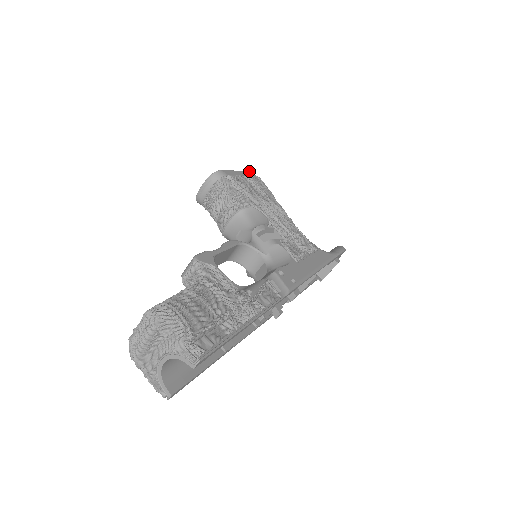
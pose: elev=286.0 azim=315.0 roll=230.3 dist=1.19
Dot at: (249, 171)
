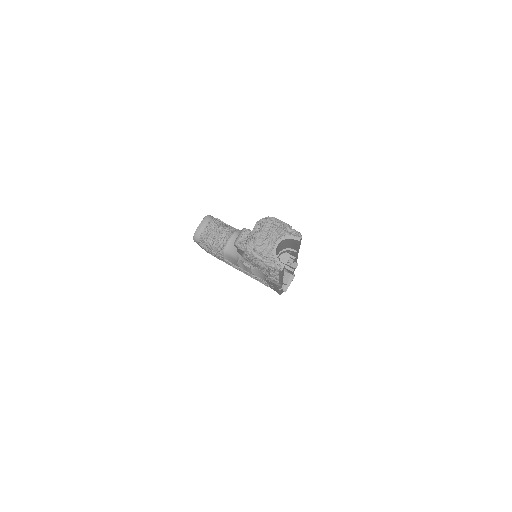
Dot at: occluded
